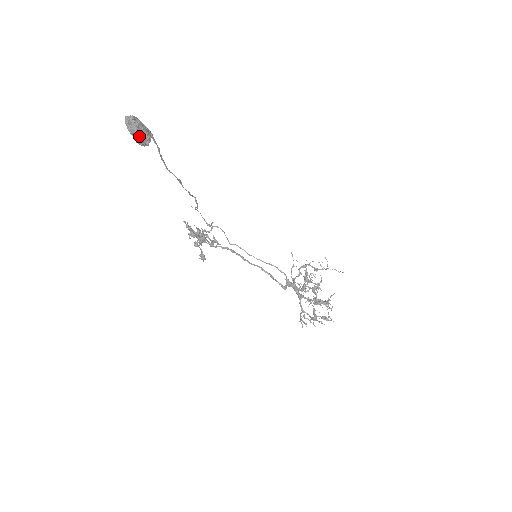
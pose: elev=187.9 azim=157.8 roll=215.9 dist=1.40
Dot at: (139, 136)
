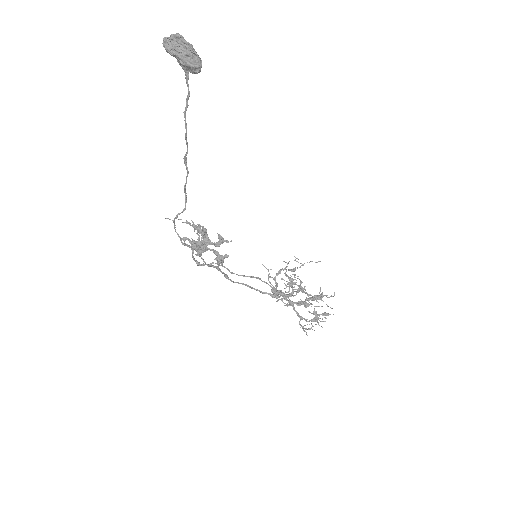
Dot at: (196, 54)
